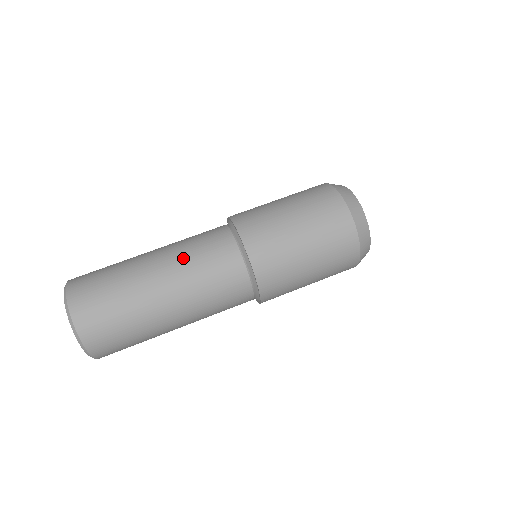
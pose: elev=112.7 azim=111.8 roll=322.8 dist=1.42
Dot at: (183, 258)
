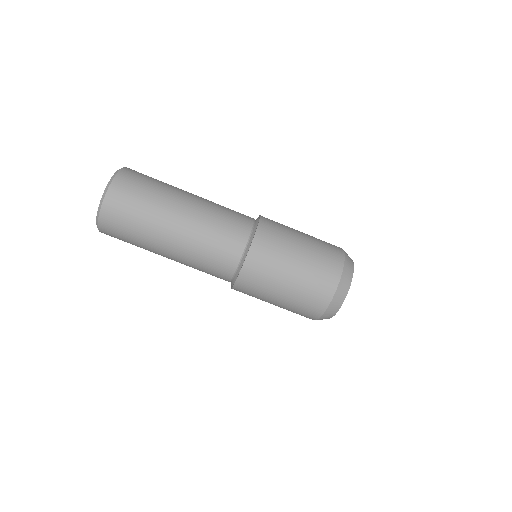
Dot at: (210, 210)
